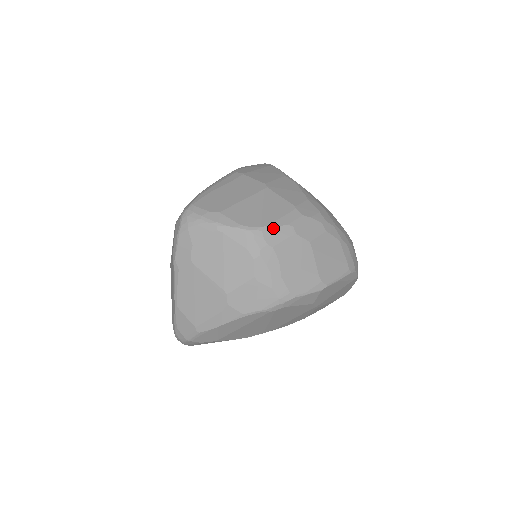
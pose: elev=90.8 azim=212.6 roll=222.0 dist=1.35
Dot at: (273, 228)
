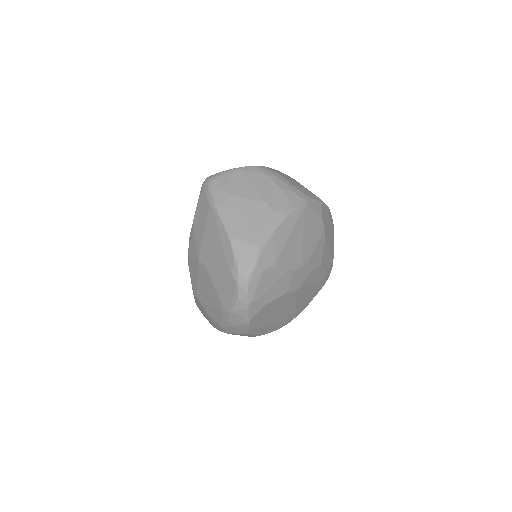
Dot at: occluded
